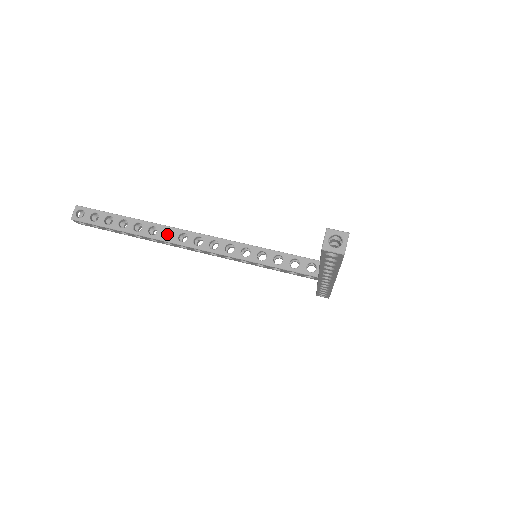
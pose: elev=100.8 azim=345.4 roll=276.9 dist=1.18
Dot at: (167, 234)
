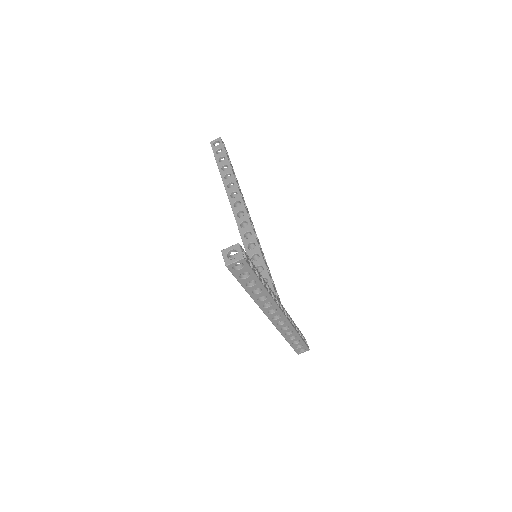
Dot at: occluded
